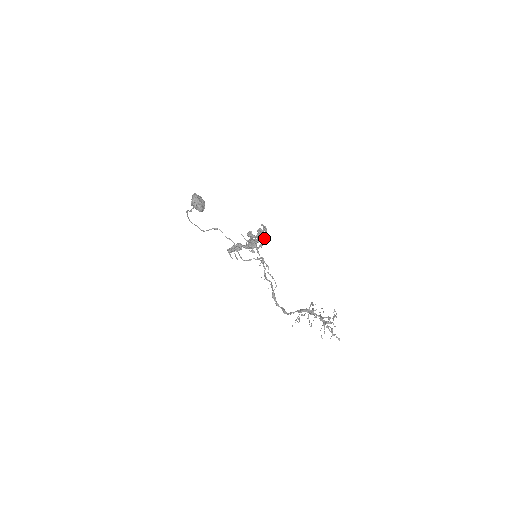
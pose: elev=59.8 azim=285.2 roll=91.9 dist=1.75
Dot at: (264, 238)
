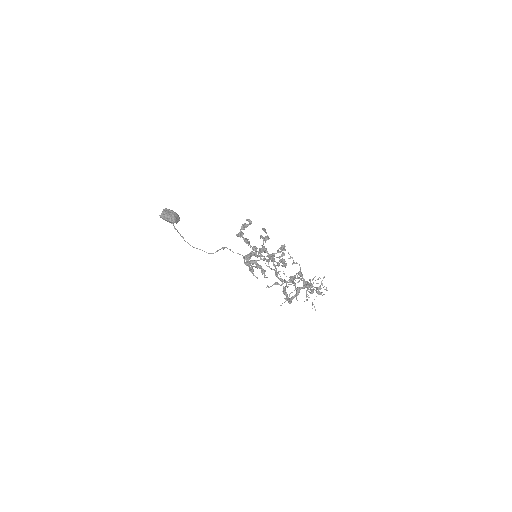
Dot at: (267, 238)
